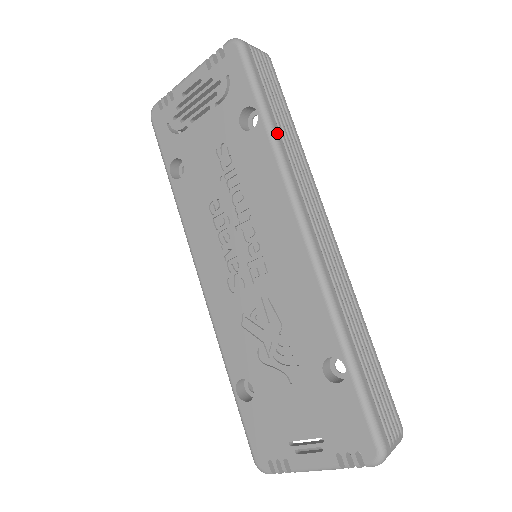
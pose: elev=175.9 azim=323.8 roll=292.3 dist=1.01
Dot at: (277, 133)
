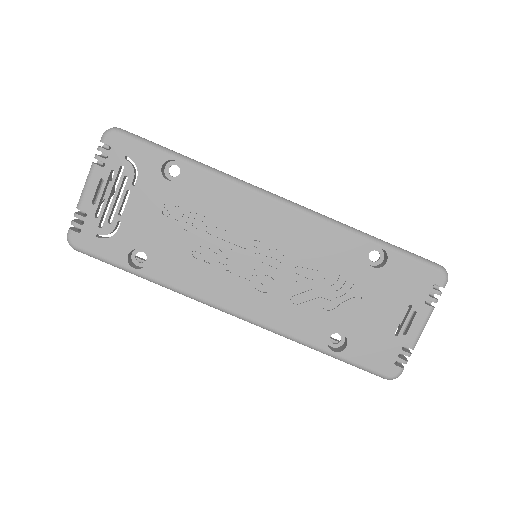
Dot at: (201, 163)
